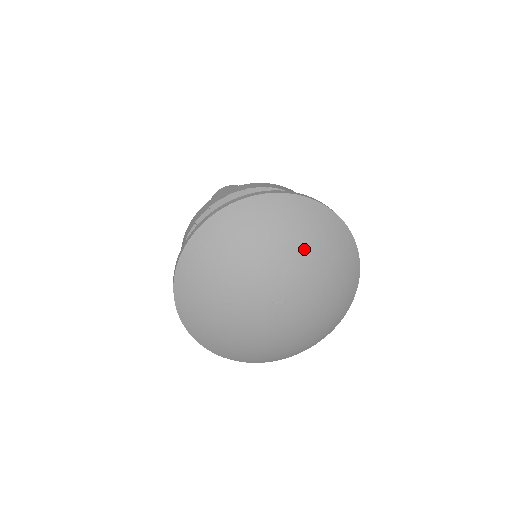
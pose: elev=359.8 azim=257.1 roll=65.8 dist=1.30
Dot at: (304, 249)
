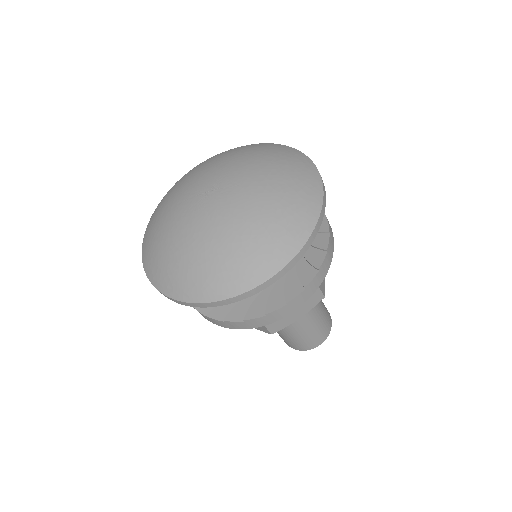
Dot at: (239, 156)
